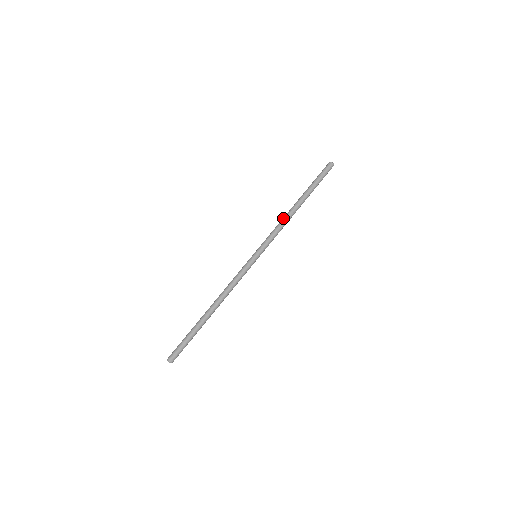
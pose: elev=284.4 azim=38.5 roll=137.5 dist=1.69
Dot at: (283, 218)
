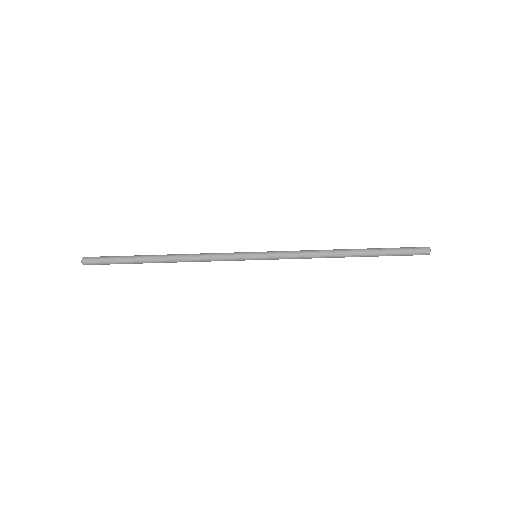
Dot at: (320, 257)
